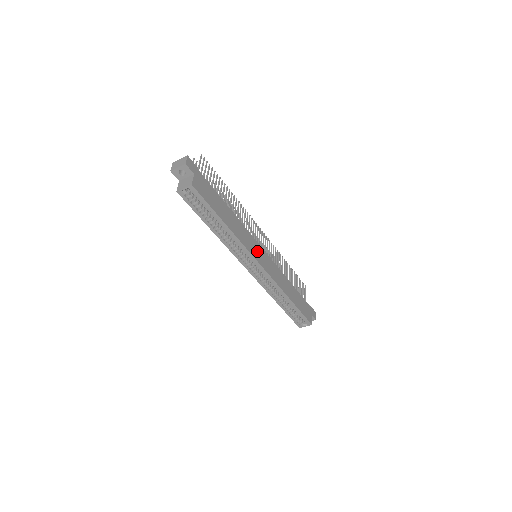
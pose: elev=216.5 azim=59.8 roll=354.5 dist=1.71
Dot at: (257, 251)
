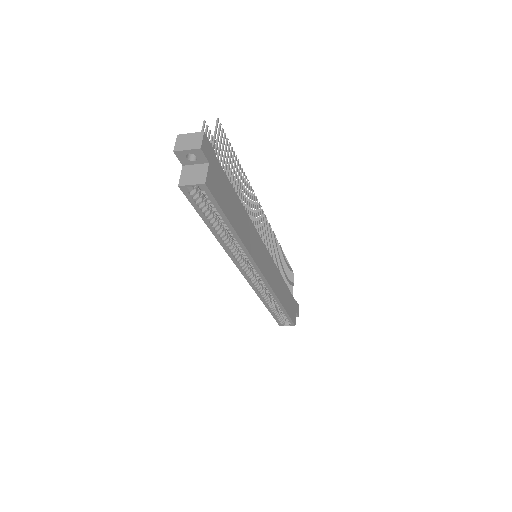
Dot at: (261, 255)
